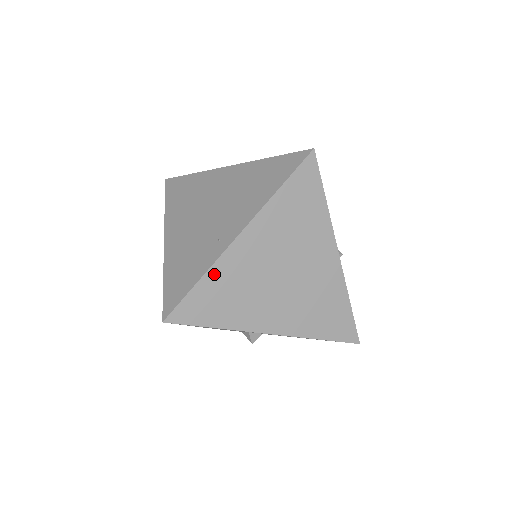
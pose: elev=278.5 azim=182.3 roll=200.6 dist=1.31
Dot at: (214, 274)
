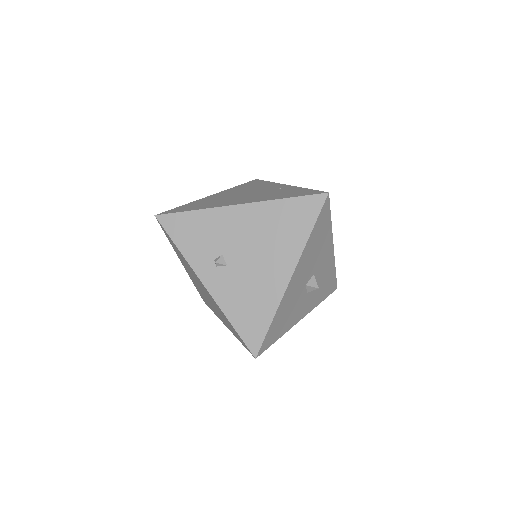
Dot at: occluded
